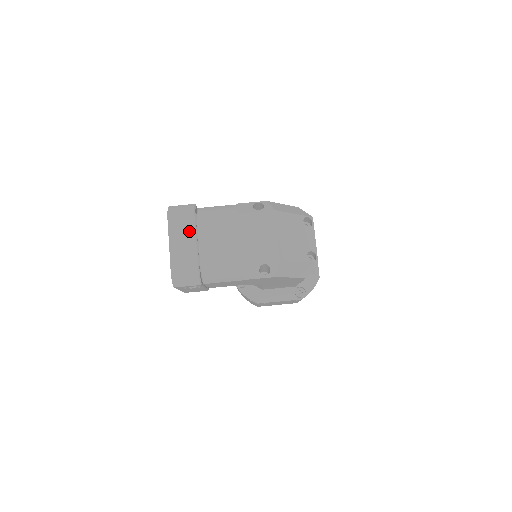
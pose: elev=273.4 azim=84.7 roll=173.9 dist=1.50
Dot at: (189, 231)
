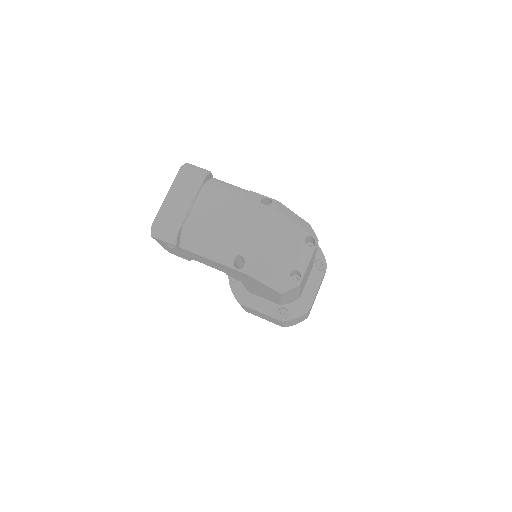
Dot at: (190, 192)
